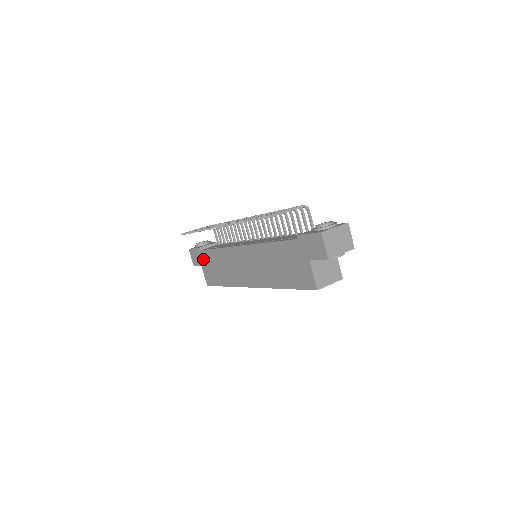
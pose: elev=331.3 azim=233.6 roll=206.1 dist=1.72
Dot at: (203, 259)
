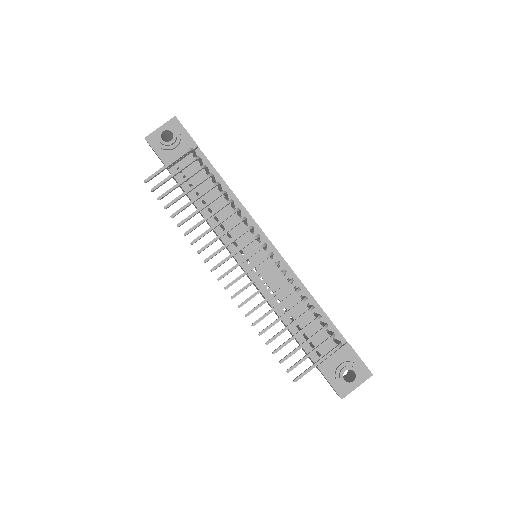
Dot at: occluded
